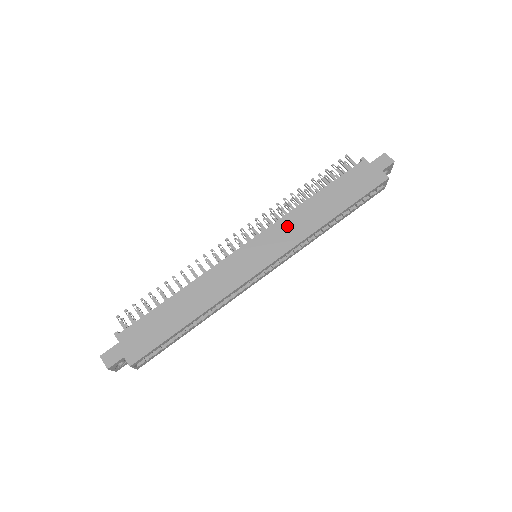
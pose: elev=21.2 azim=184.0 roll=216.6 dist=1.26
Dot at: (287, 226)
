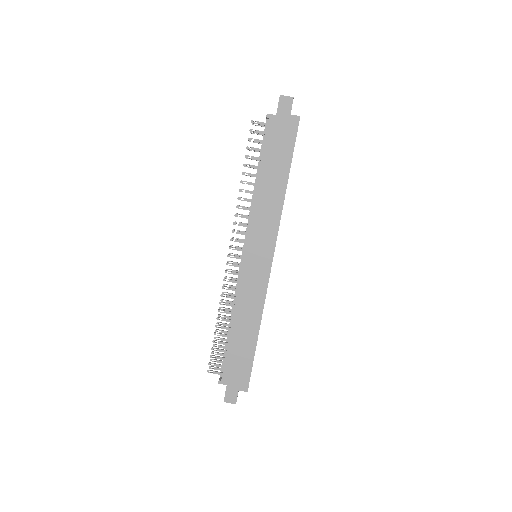
Dot at: (260, 220)
